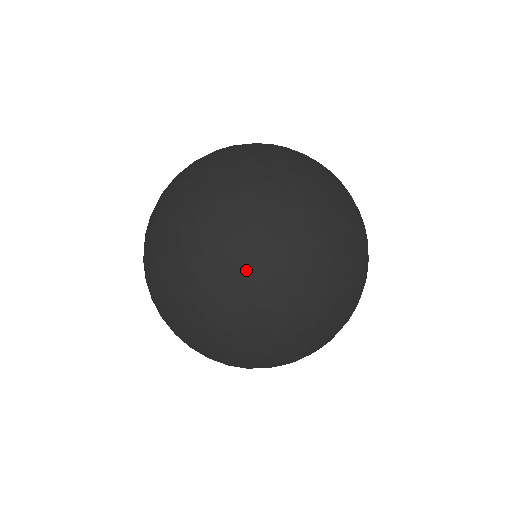
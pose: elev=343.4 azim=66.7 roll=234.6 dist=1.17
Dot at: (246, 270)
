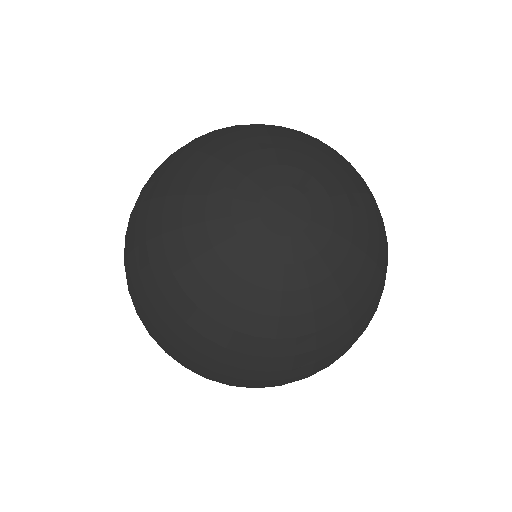
Dot at: (236, 301)
